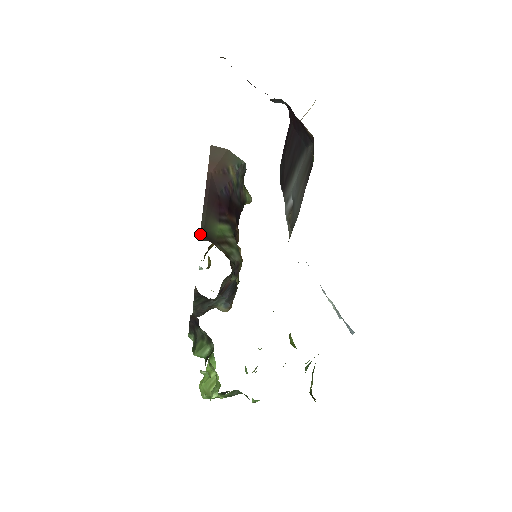
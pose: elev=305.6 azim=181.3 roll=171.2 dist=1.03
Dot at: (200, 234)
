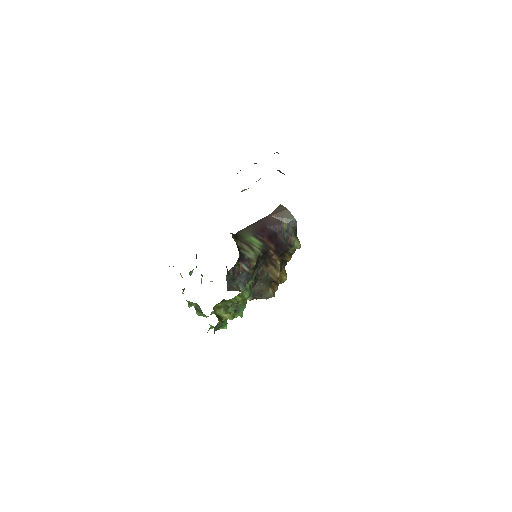
Dot at: (236, 233)
